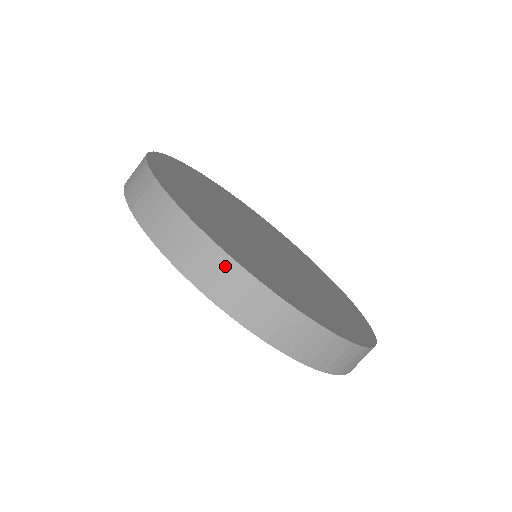
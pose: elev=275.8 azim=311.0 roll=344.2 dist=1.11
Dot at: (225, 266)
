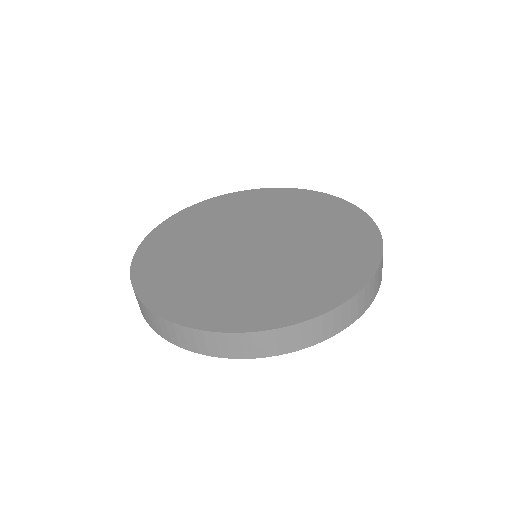
Dot at: (249, 339)
